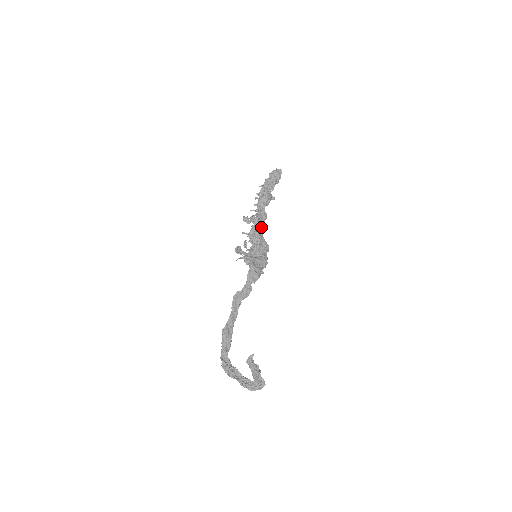
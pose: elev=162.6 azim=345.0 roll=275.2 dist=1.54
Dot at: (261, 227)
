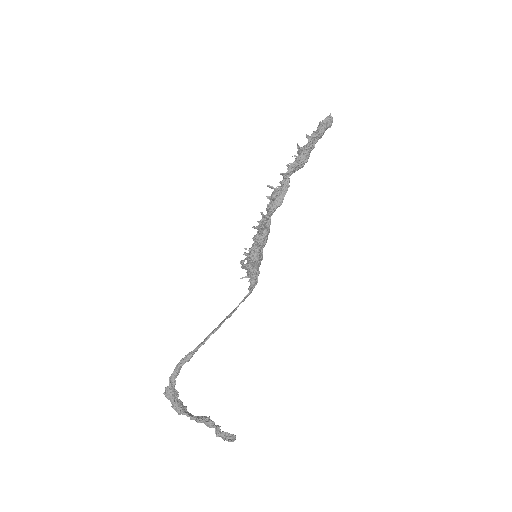
Dot at: occluded
